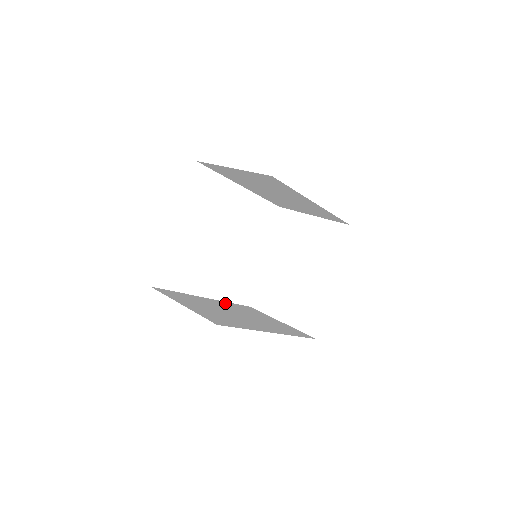
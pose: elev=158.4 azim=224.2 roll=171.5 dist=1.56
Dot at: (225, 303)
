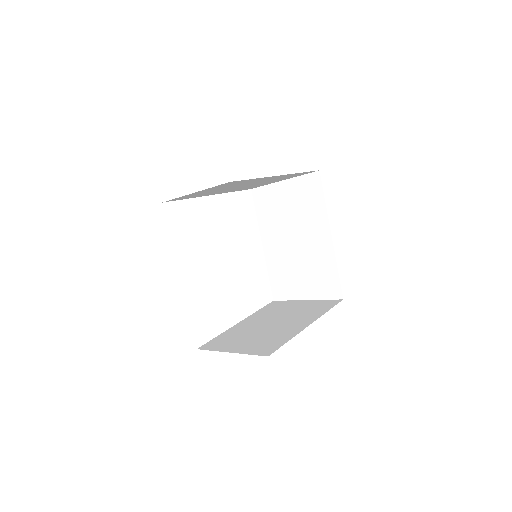
Dot at: occluded
